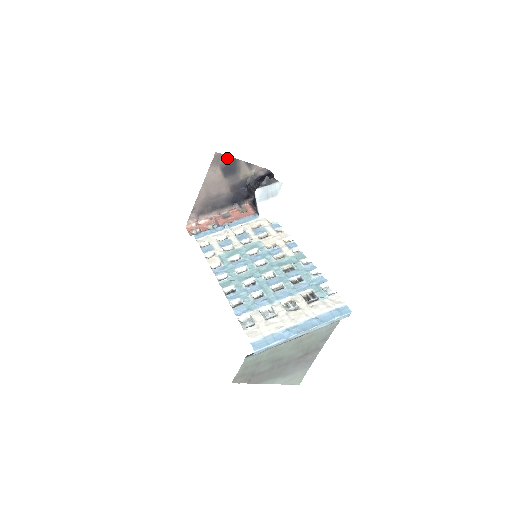
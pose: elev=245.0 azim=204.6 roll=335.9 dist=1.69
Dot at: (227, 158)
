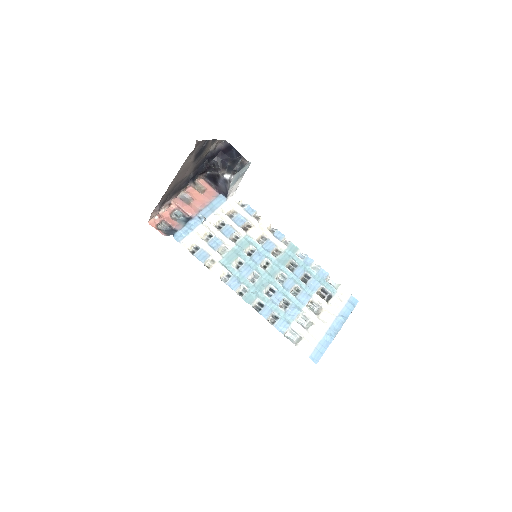
Dot at: (202, 142)
